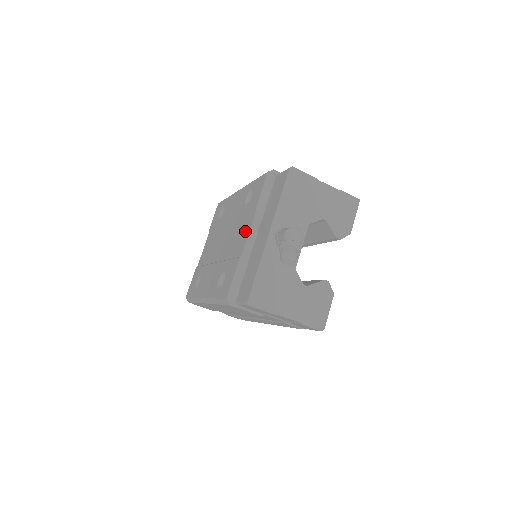
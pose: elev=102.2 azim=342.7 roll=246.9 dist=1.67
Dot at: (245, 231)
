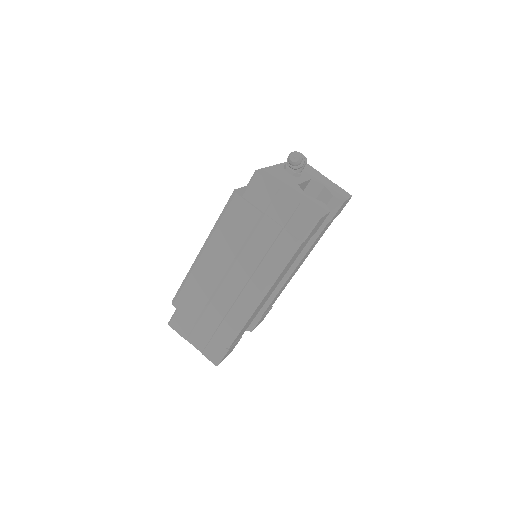
Dot at: occluded
